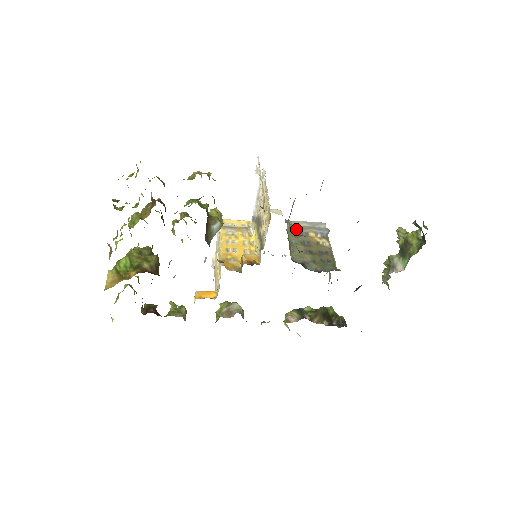
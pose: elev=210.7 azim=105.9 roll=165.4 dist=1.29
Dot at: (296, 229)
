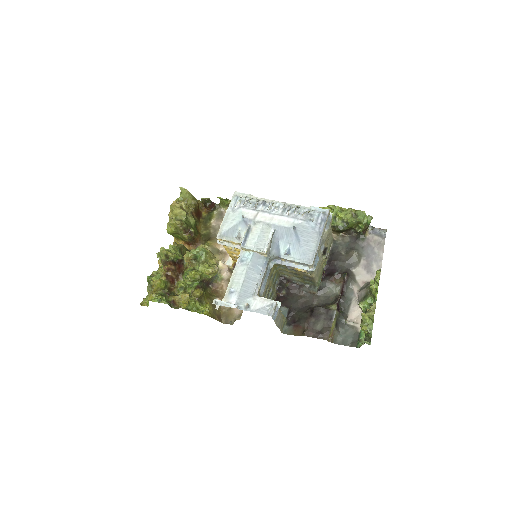
Dot at: (282, 264)
